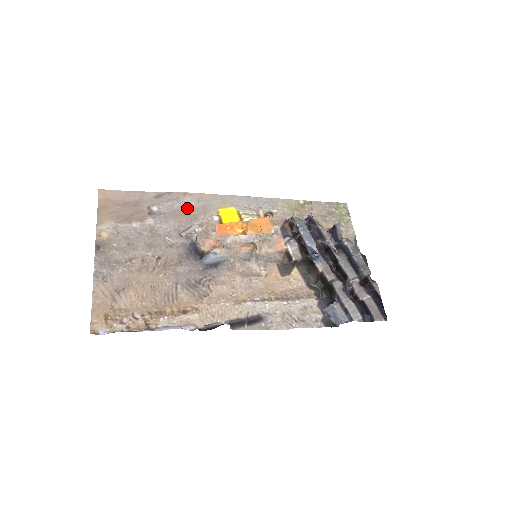
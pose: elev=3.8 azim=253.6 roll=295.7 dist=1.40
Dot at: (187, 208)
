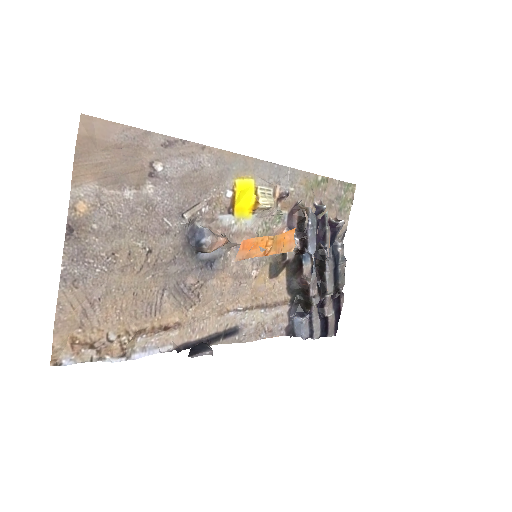
Dot at: (200, 173)
